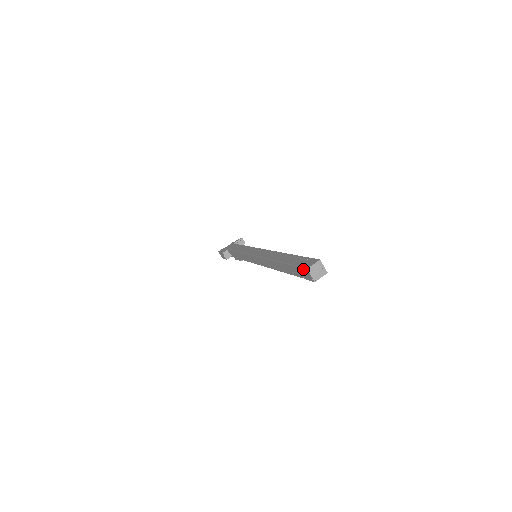
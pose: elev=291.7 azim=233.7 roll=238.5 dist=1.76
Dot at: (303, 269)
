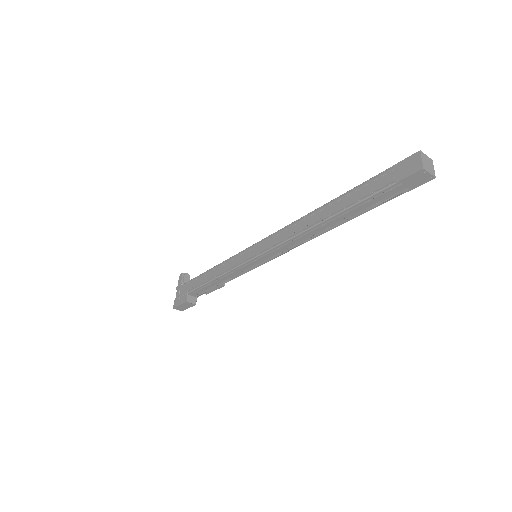
Dot at: (411, 177)
